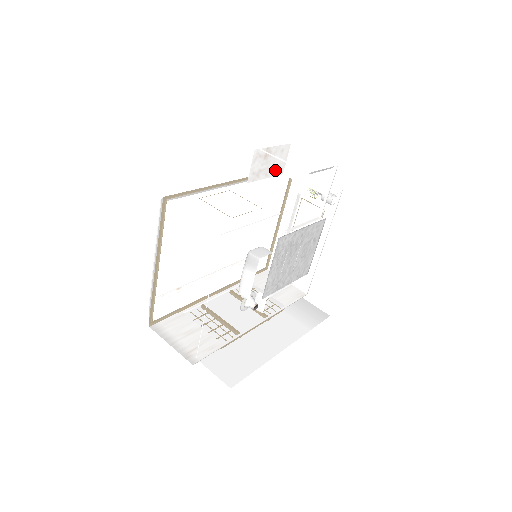
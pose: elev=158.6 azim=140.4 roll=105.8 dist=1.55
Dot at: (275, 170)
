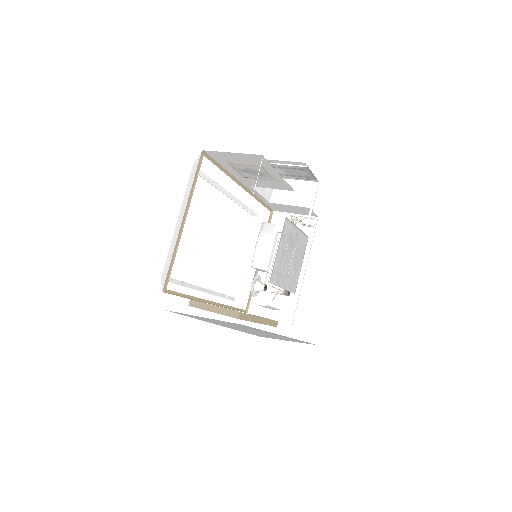
Dot at: (266, 193)
